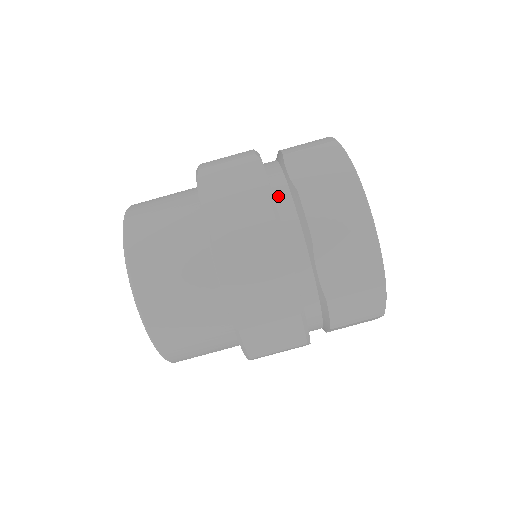
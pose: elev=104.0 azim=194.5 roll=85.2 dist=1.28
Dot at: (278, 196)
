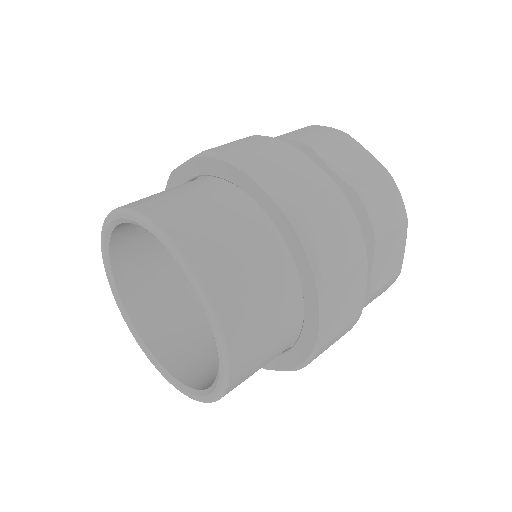
Dot at: occluded
